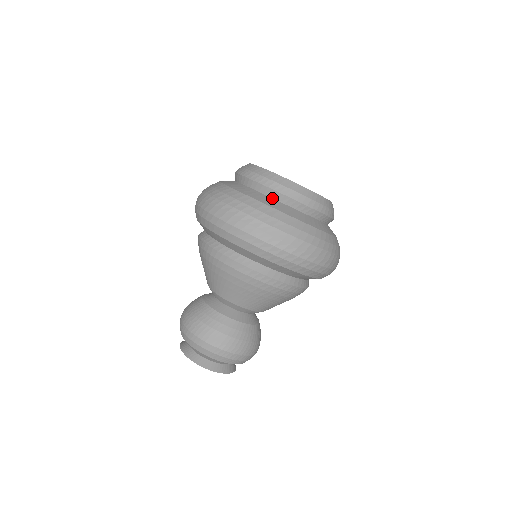
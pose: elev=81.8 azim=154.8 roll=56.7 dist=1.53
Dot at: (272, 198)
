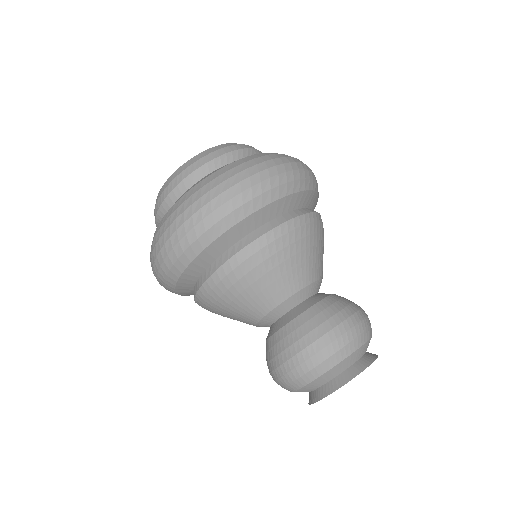
Dot at: occluded
